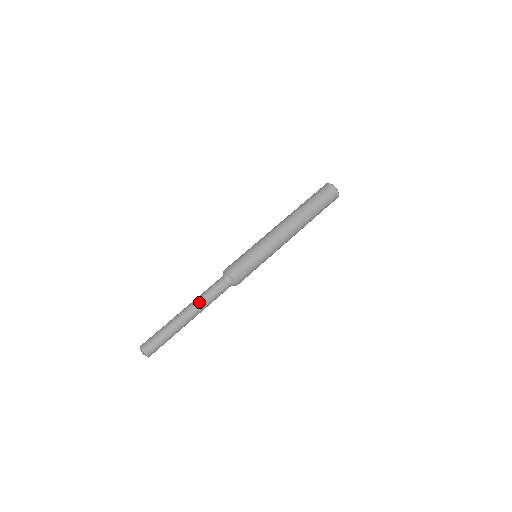
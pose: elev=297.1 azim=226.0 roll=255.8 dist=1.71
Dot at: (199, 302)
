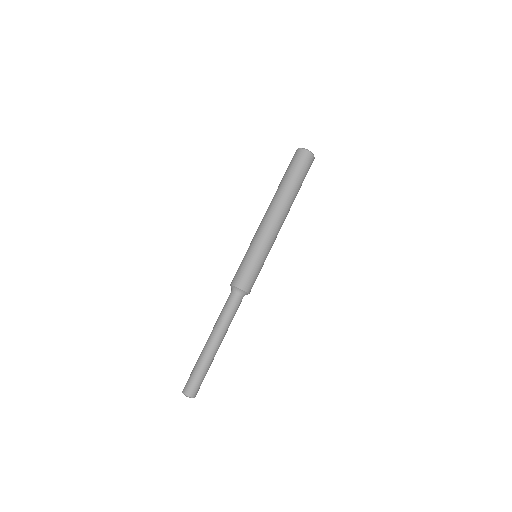
Dot at: (220, 327)
